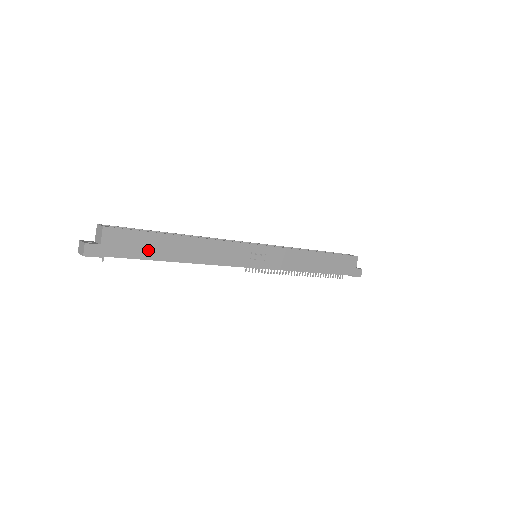
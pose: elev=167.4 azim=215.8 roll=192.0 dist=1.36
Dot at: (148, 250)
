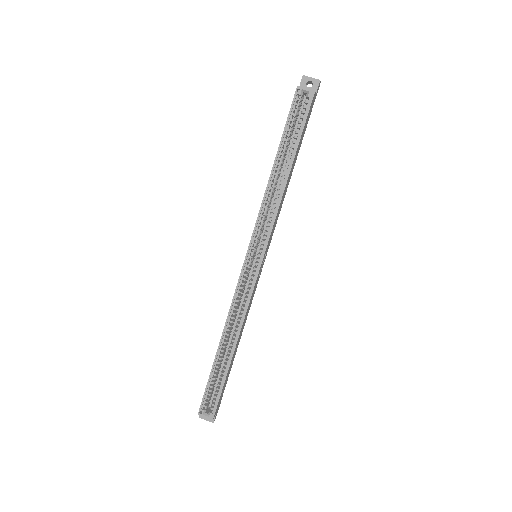
Dot at: (228, 375)
